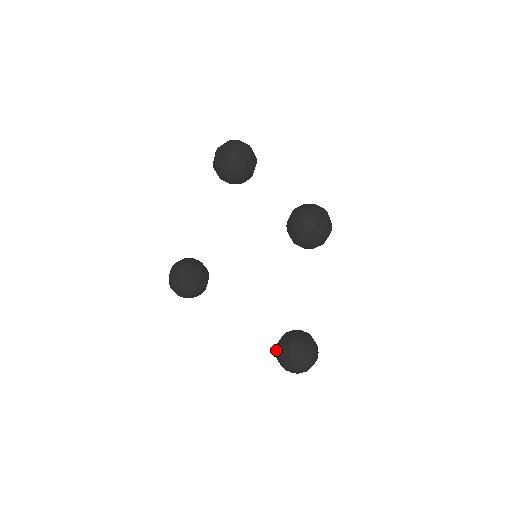
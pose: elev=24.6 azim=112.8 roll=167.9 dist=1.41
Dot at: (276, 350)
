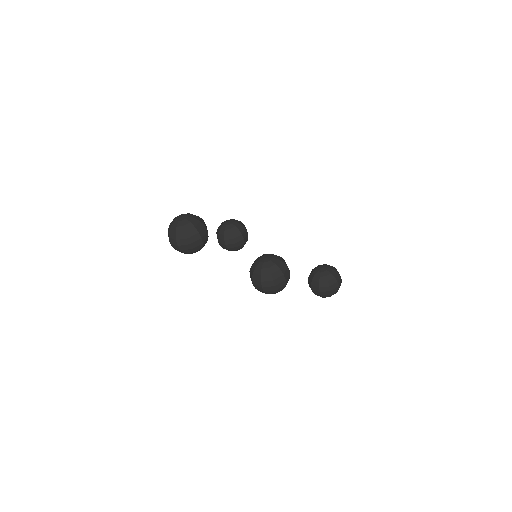
Dot at: occluded
